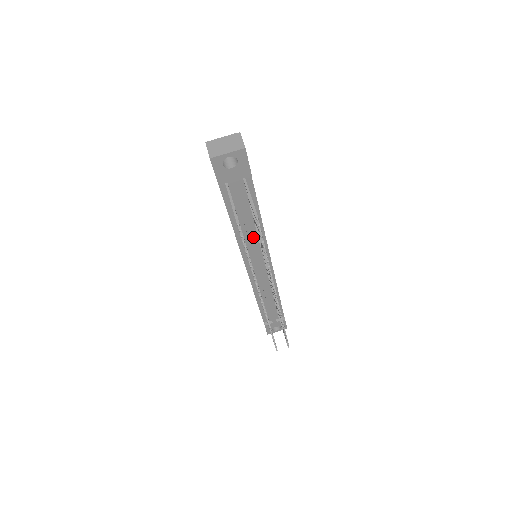
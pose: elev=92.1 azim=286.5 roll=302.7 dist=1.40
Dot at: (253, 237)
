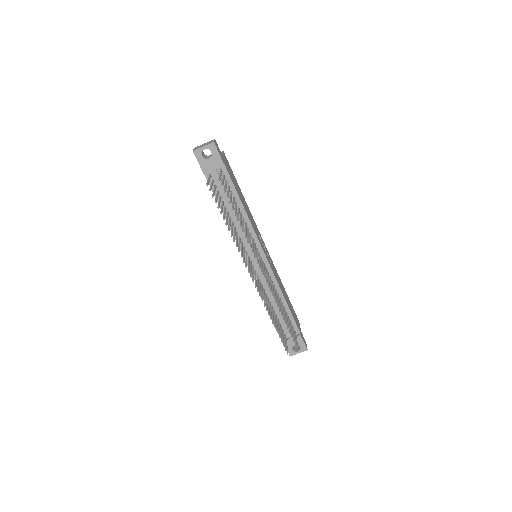
Dot at: occluded
